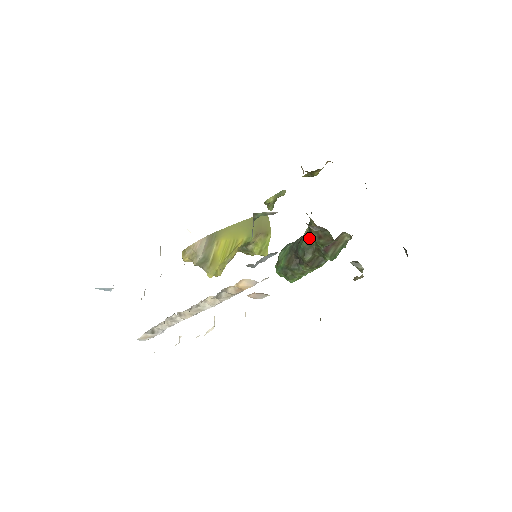
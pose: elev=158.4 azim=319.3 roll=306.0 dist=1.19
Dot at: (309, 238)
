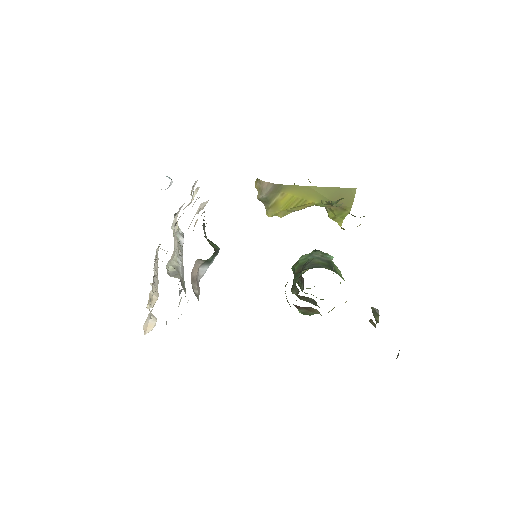
Dot at: (296, 282)
